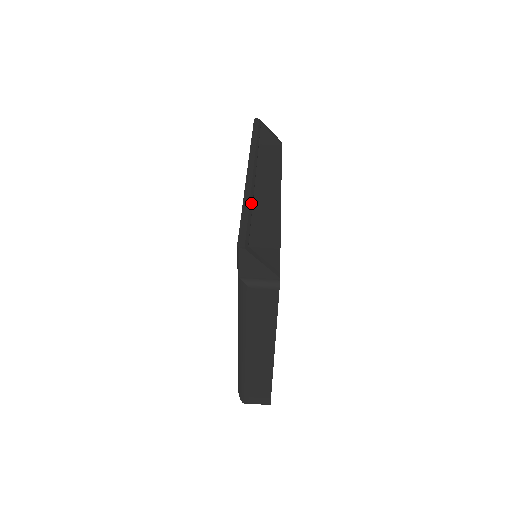
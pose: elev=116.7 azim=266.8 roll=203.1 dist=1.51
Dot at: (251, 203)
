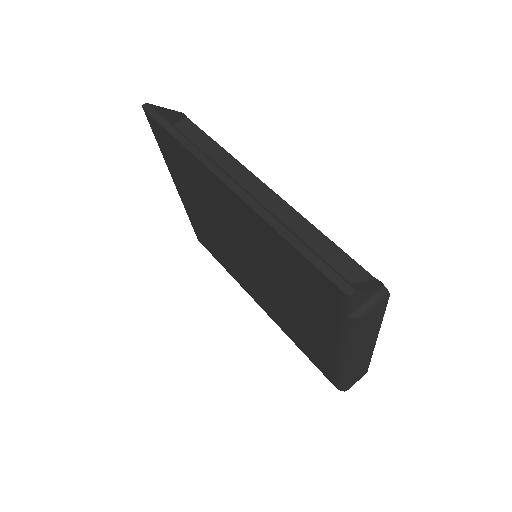
Dot at: (285, 226)
